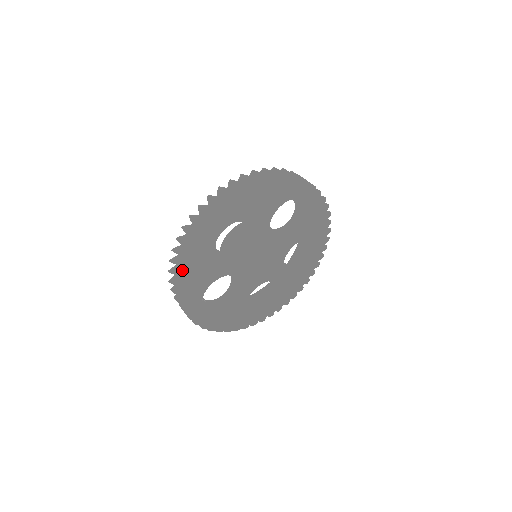
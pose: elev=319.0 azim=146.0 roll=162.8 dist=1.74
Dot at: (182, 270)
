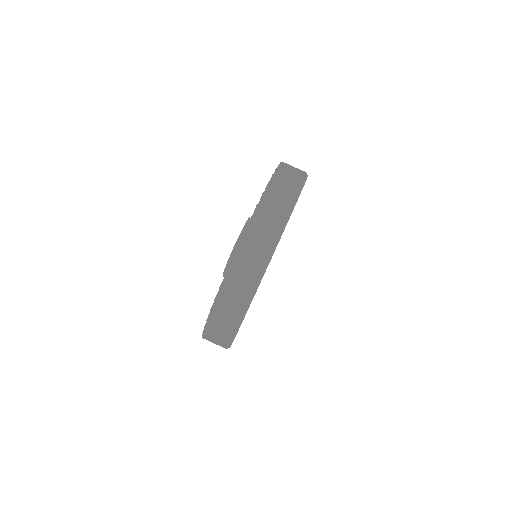
Dot at: (225, 344)
